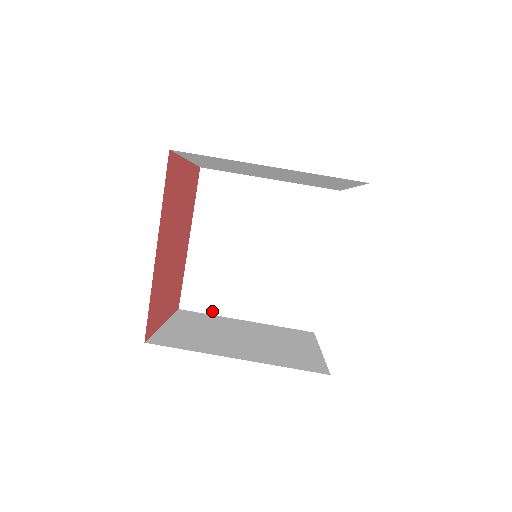
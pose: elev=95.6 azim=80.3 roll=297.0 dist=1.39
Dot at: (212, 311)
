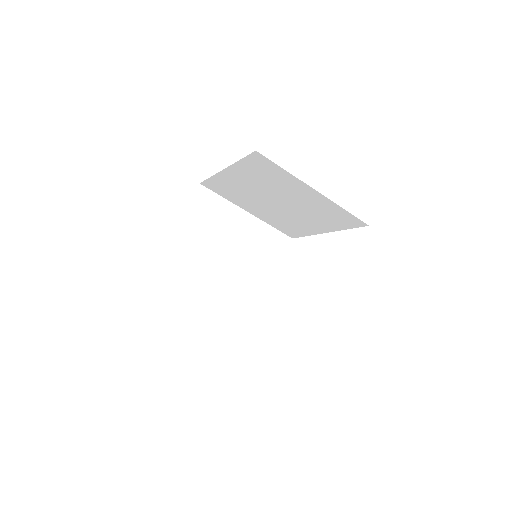
Dot at: (225, 197)
